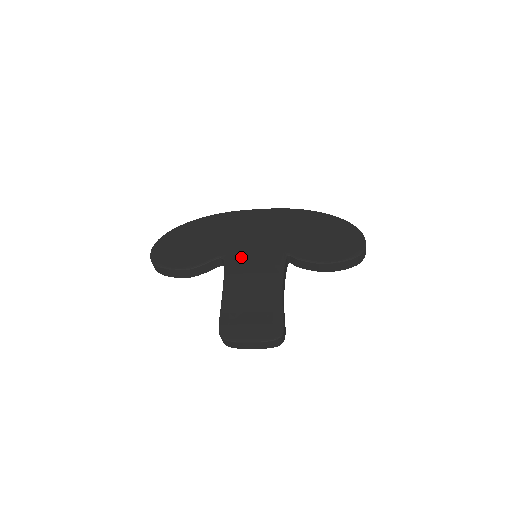
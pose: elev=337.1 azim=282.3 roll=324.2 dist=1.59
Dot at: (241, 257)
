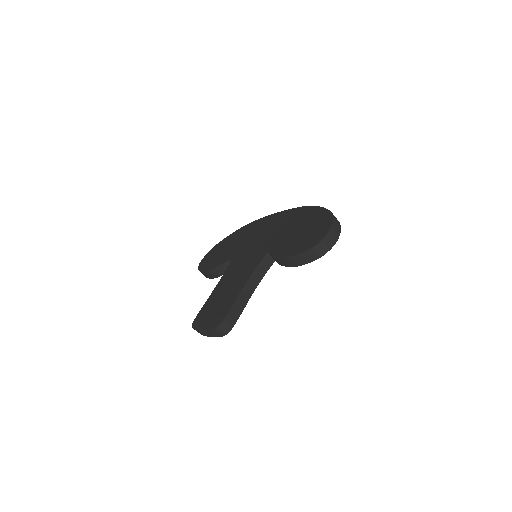
Dot at: (241, 258)
